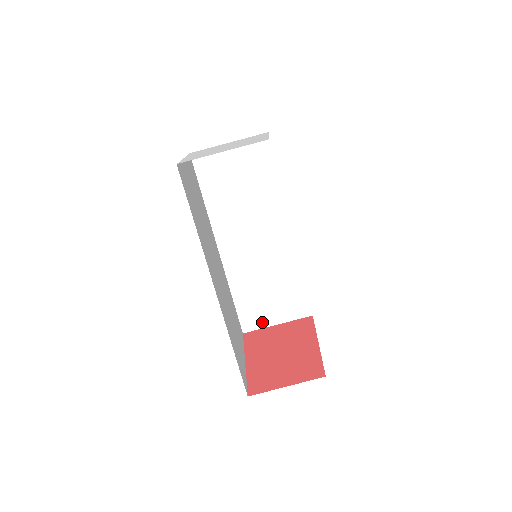
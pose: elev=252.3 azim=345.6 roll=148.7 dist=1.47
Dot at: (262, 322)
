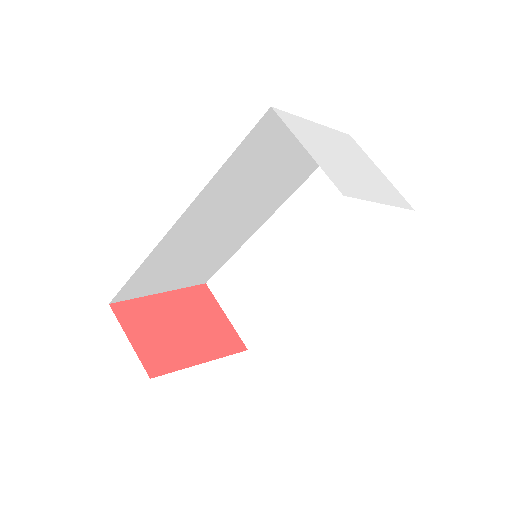
Dot at: (223, 298)
